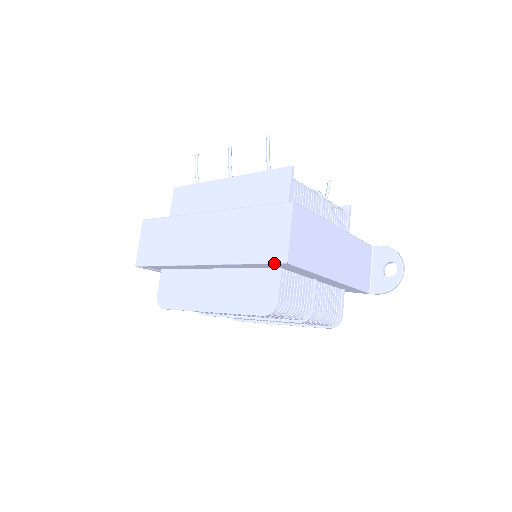
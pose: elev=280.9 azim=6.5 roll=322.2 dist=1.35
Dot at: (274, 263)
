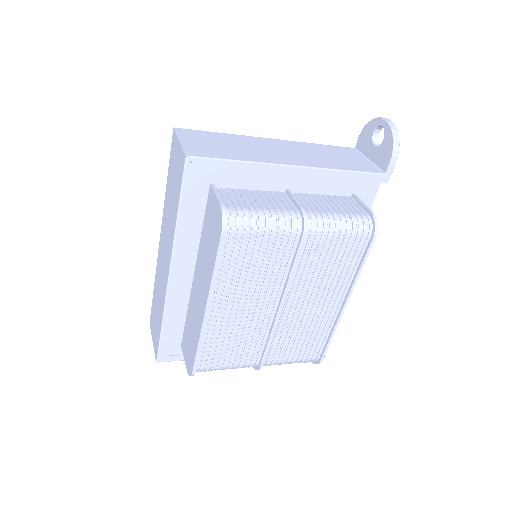
Dot at: (183, 174)
